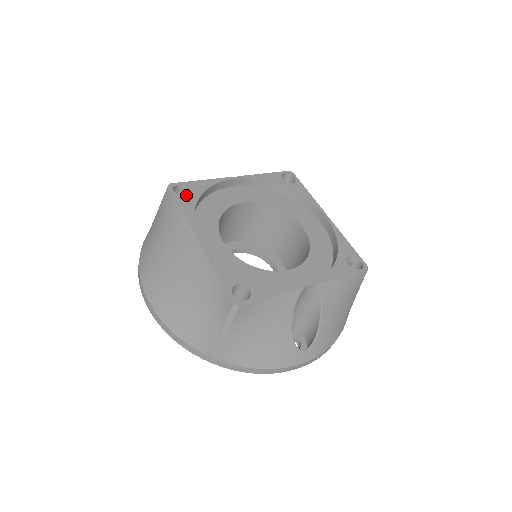
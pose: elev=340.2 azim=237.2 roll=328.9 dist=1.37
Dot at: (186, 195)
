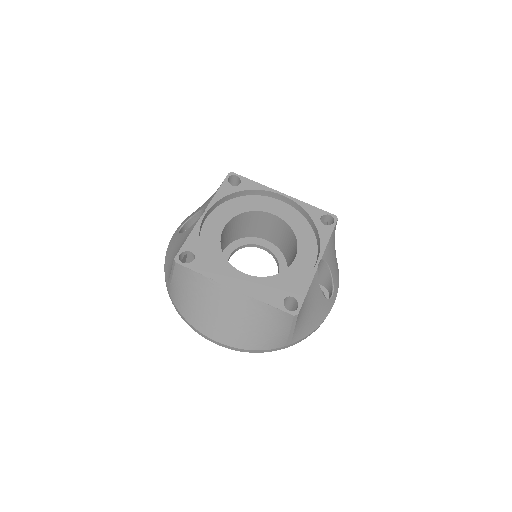
Dot at: (186, 255)
